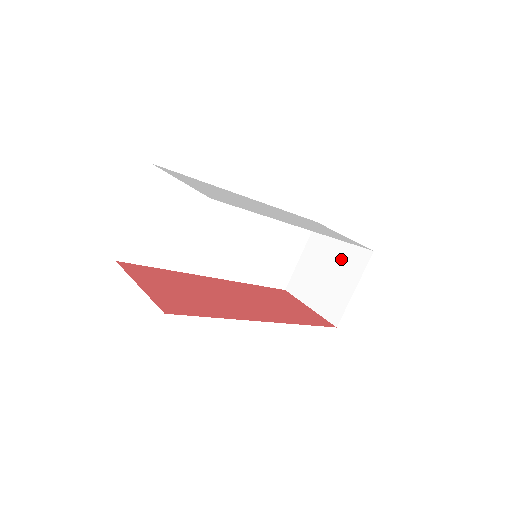
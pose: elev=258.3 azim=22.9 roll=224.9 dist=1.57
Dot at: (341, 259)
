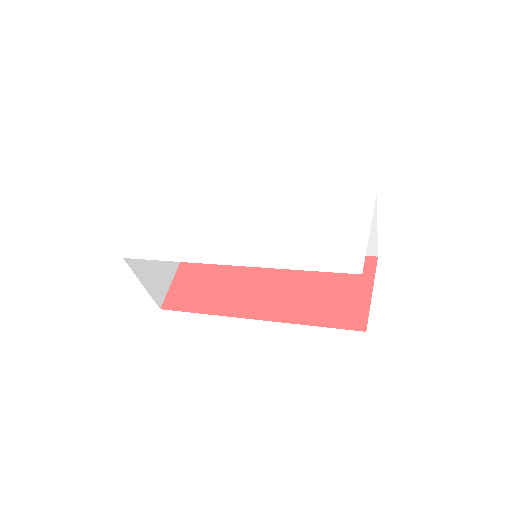
Dot at: occluded
